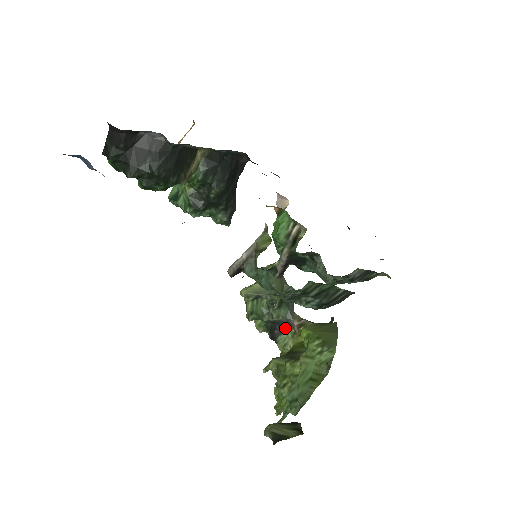
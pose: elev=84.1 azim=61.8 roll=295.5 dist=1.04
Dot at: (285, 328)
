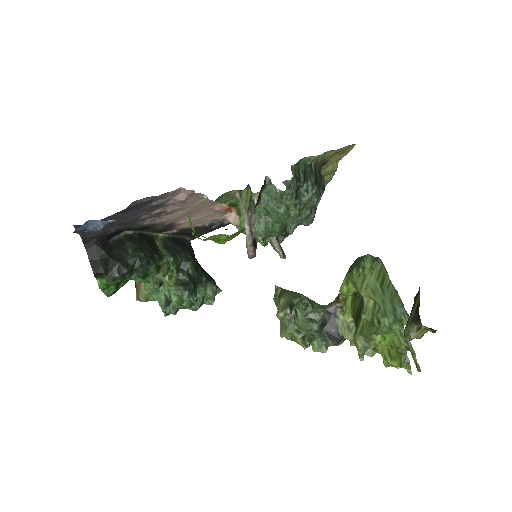
Dot at: (333, 318)
